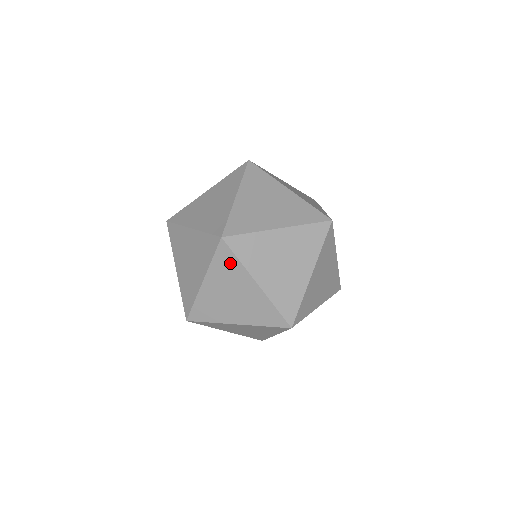
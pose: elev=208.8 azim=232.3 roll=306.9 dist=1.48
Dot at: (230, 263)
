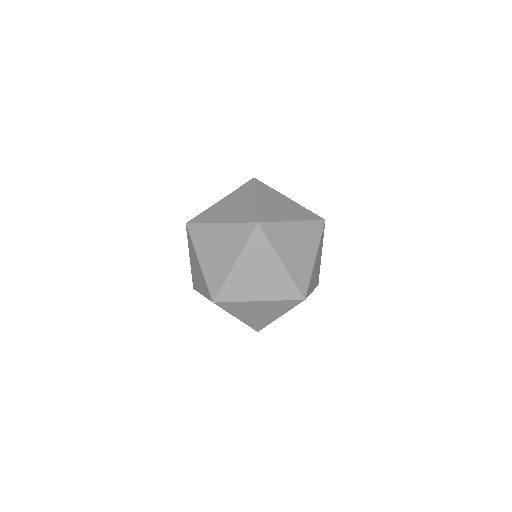
Dot at: (262, 245)
